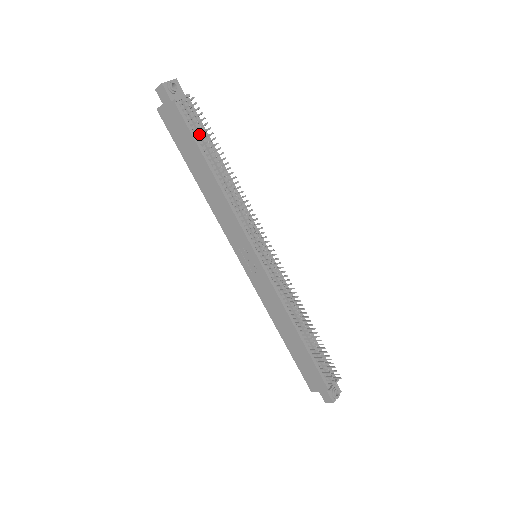
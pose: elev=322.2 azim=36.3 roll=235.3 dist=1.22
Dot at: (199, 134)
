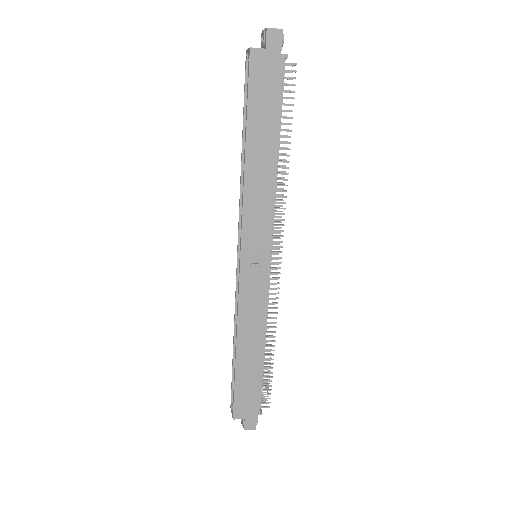
Dot at: (286, 105)
